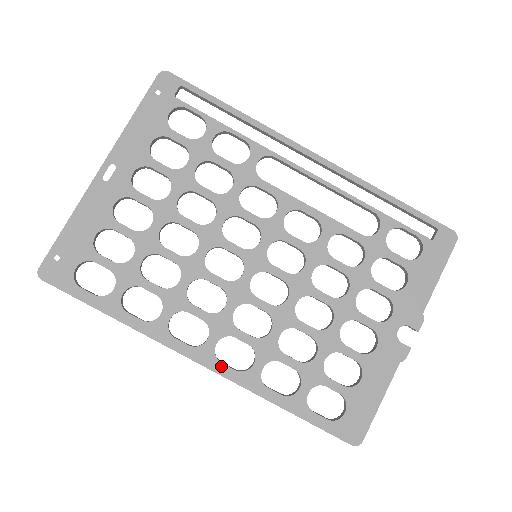
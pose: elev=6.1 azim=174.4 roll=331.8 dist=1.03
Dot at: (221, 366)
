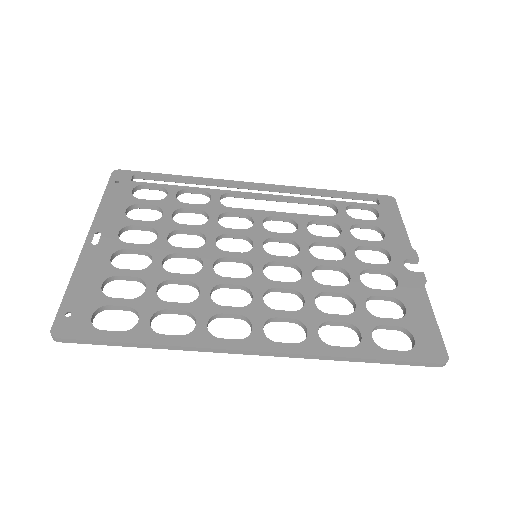
Dot at: (279, 345)
